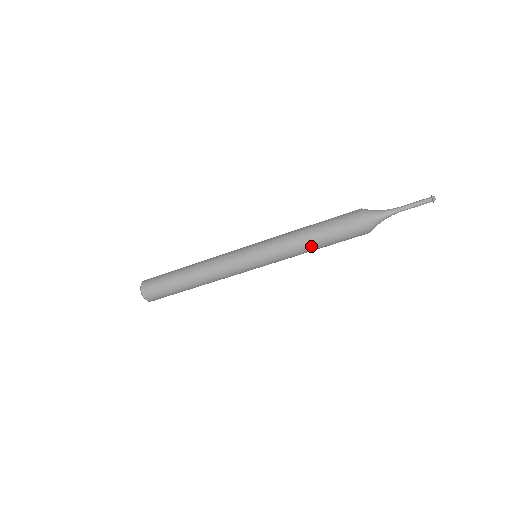
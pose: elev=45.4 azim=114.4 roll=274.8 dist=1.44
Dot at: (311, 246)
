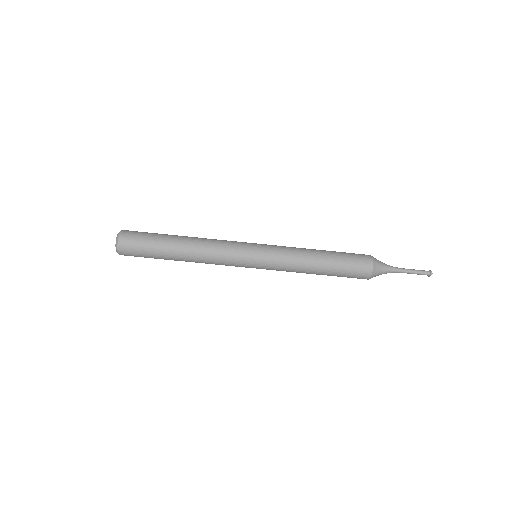
Dot at: occluded
